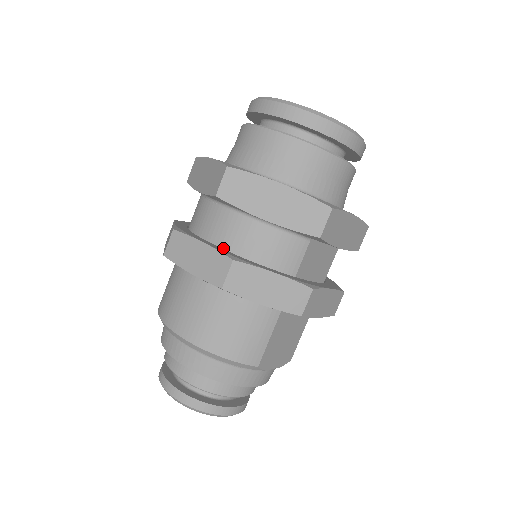
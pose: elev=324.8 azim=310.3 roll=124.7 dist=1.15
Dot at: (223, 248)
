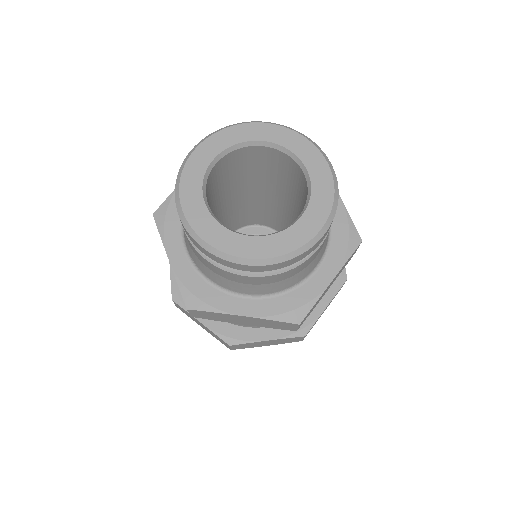
Dot at: occluded
